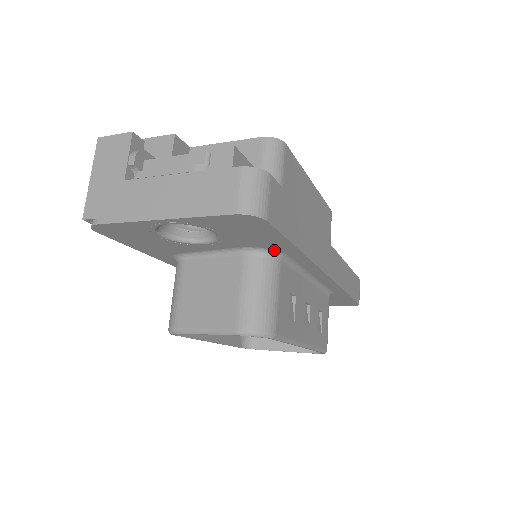
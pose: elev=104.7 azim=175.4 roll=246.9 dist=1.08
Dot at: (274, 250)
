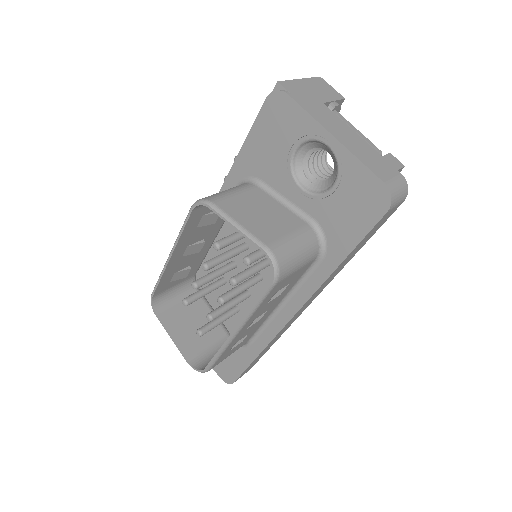
Dot at: (326, 246)
